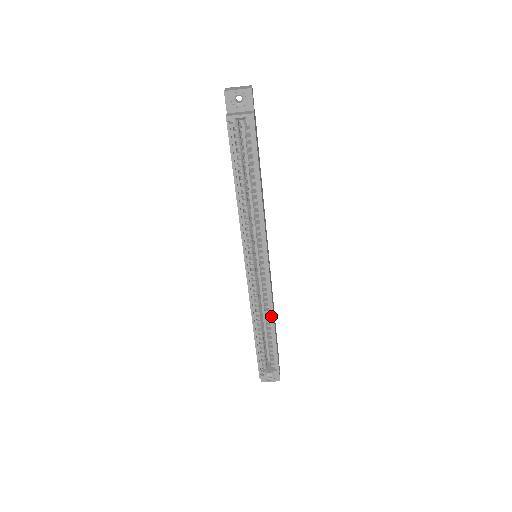
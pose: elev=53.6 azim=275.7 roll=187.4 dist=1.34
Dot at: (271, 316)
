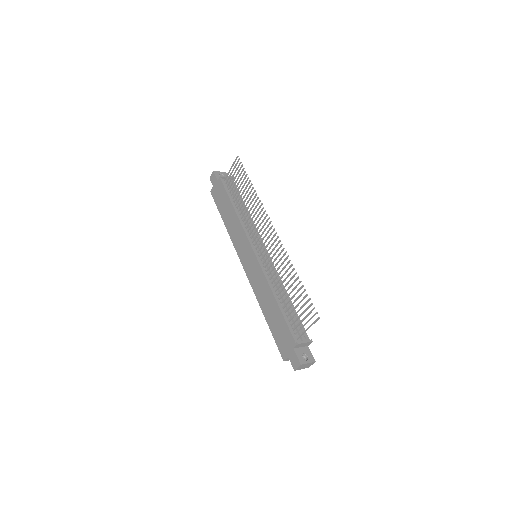
Dot at: occluded
